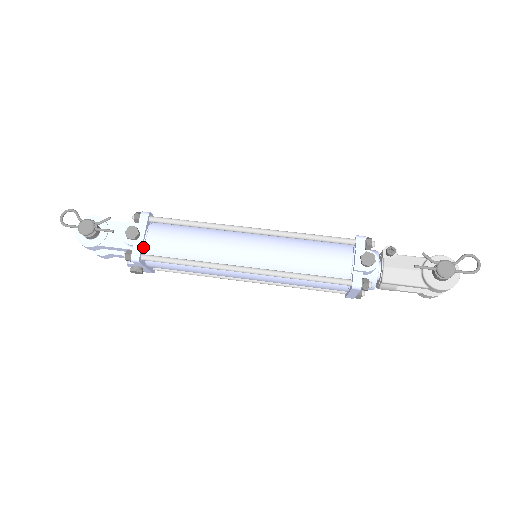
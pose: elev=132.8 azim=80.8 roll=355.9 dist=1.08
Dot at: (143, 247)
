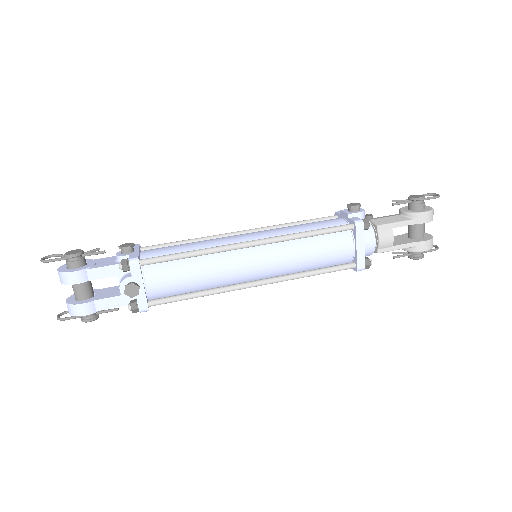
Dot at: (139, 258)
